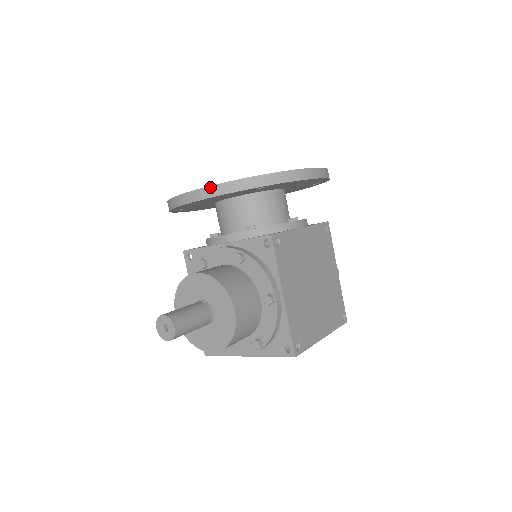
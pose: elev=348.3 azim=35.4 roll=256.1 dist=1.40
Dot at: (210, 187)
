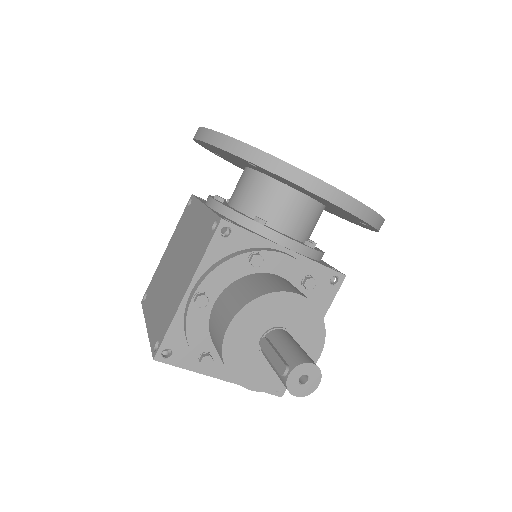
Dot at: (360, 203)
